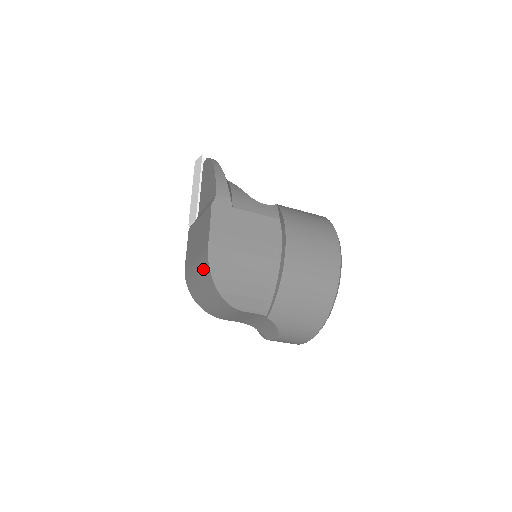
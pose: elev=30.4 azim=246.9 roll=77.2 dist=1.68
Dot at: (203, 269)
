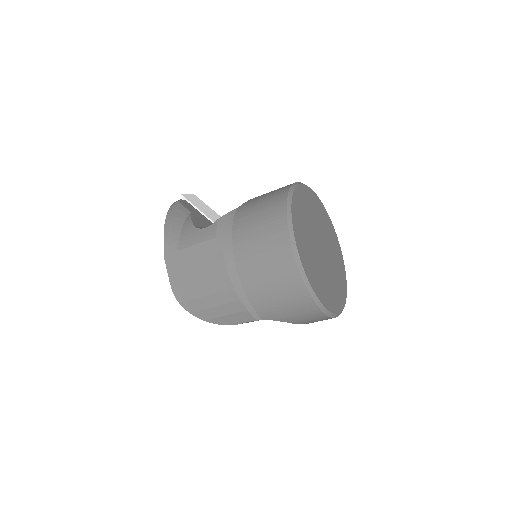
Dot at: occluded
